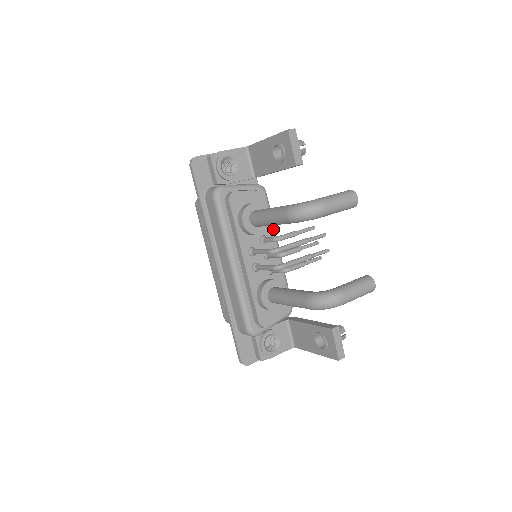
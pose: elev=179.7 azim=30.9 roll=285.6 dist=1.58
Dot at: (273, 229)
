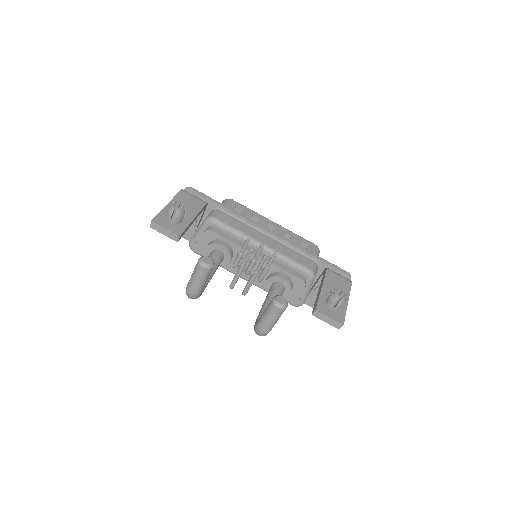
Dot at: (242, 239)
